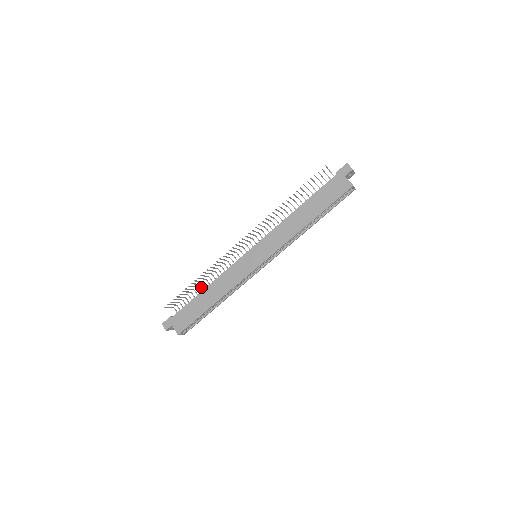
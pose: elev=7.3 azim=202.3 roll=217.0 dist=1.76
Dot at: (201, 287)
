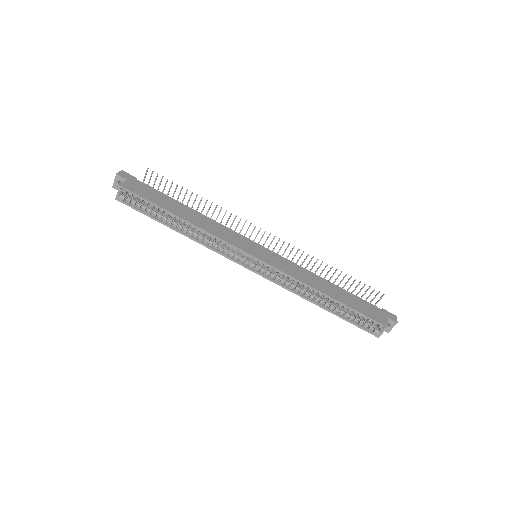
Dot at: occluded
